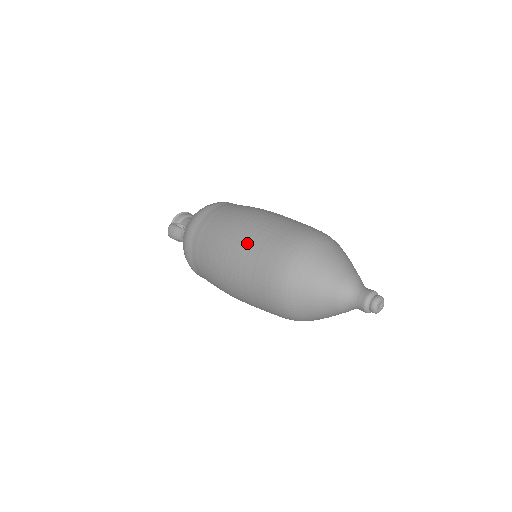
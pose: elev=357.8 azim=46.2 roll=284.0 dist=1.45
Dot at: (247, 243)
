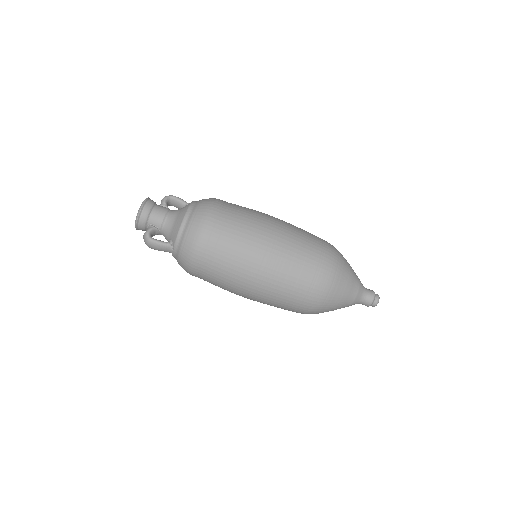
Dot at: (276, 287)
